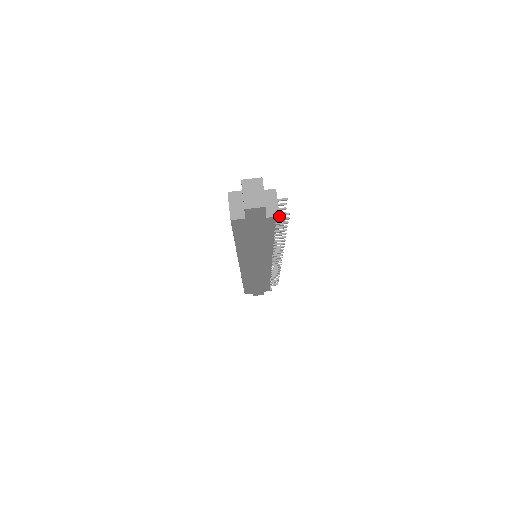
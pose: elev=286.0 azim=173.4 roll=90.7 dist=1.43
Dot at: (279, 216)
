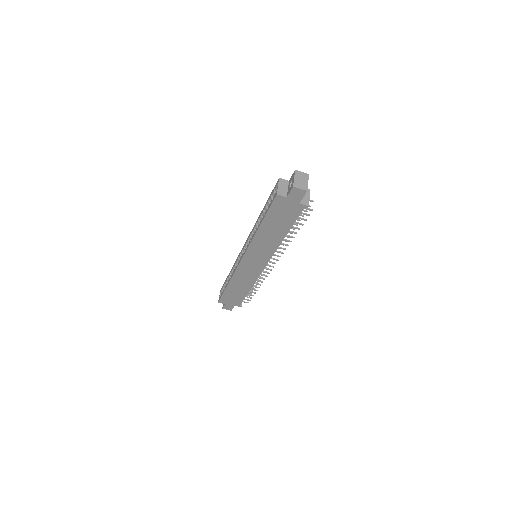
Dot at: (308, 206)
